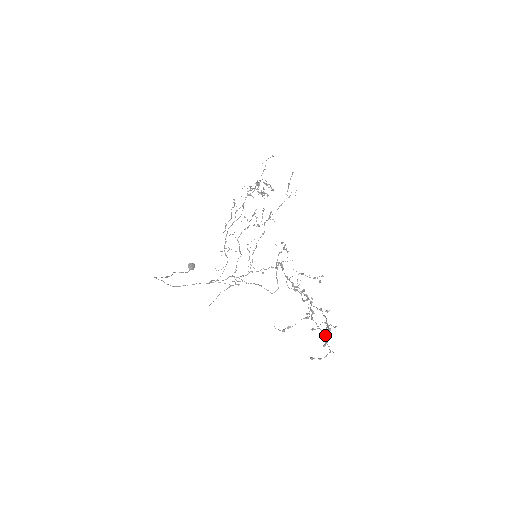
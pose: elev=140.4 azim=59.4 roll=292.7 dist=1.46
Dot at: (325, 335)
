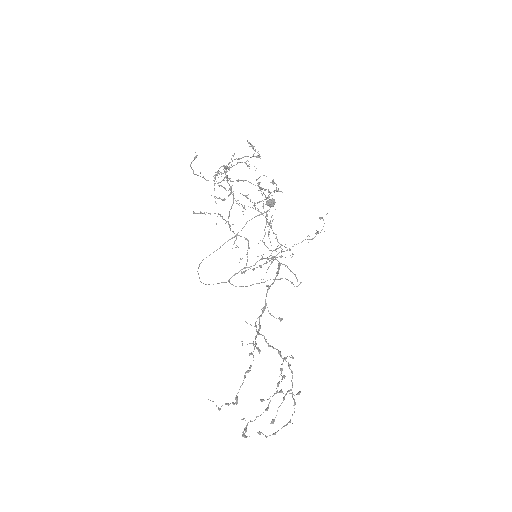
Dot at: occluded
